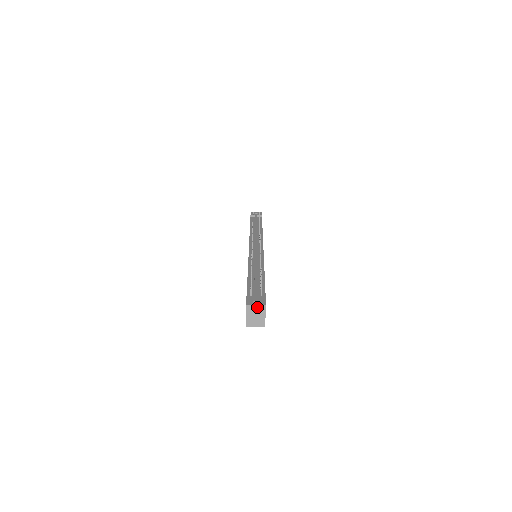
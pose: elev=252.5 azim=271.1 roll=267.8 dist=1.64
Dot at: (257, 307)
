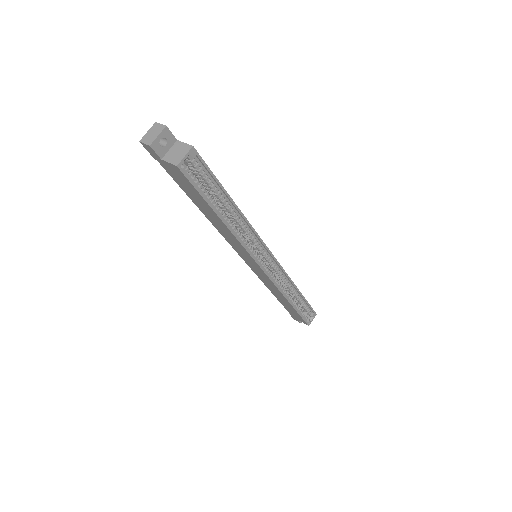
Dot at: (150, 131)
